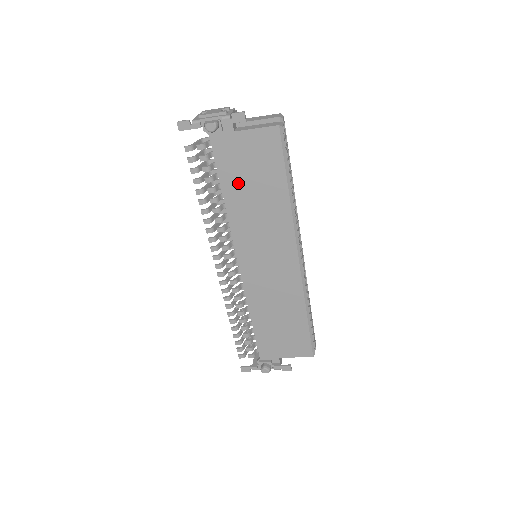
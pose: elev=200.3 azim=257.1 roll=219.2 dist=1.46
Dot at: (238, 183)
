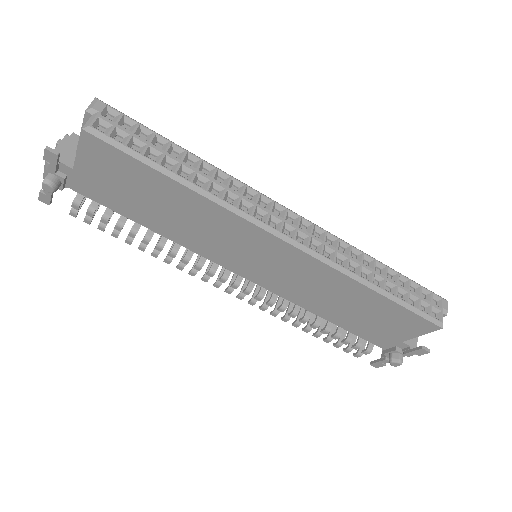
Dot at: (141, 210)
